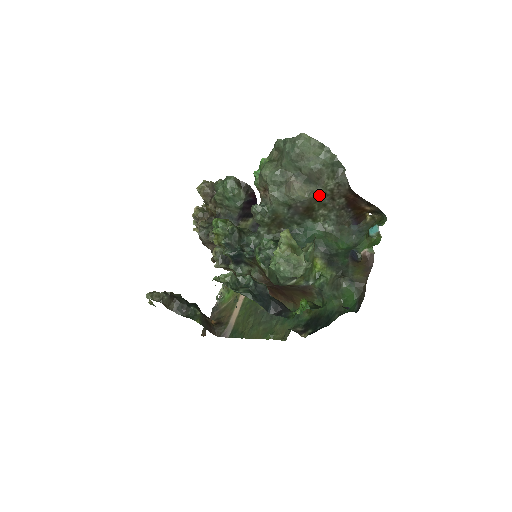
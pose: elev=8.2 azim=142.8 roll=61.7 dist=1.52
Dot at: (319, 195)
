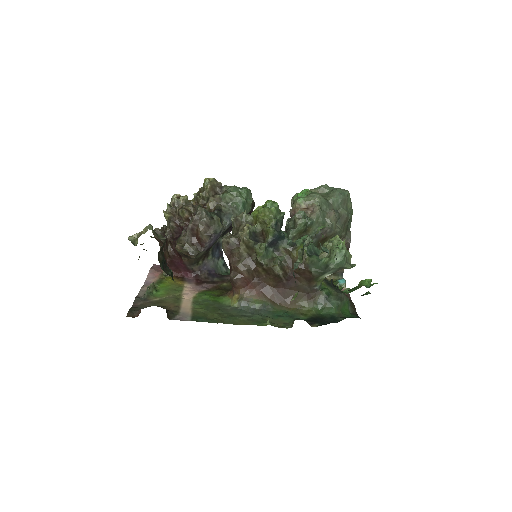
Dot at: (338, 234)
